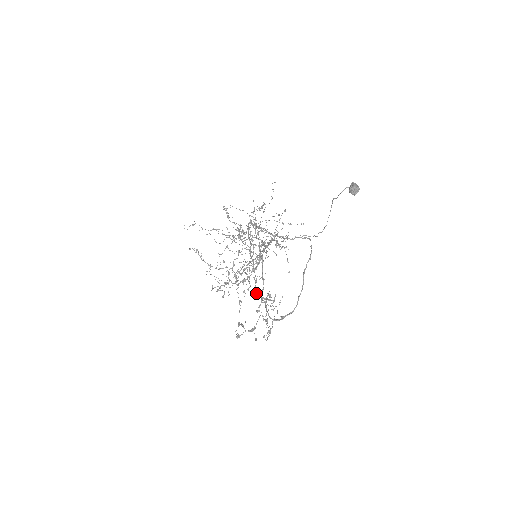
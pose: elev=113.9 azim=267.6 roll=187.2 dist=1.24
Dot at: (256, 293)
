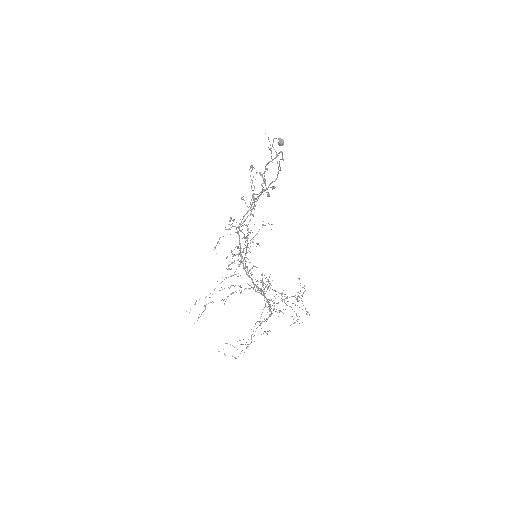
Dot at: (277, 303)
